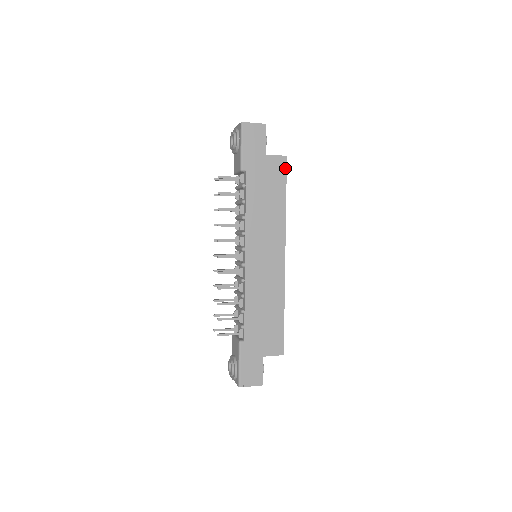
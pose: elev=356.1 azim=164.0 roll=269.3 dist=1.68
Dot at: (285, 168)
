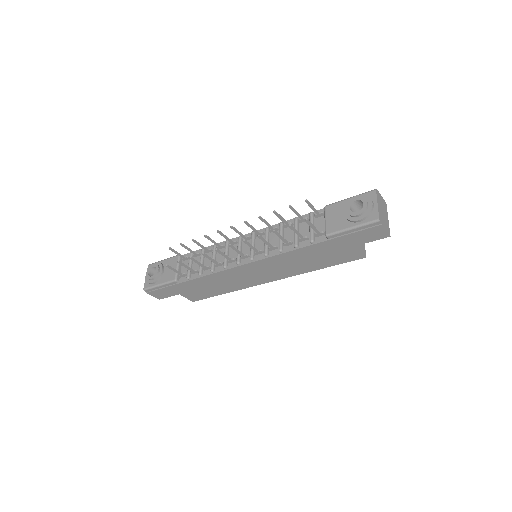
Dot at: (352, 260)
